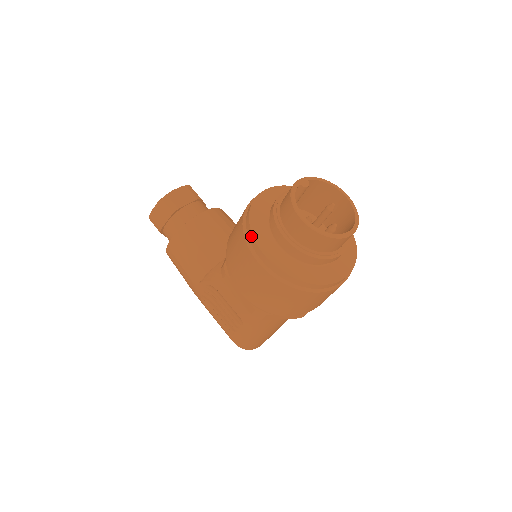
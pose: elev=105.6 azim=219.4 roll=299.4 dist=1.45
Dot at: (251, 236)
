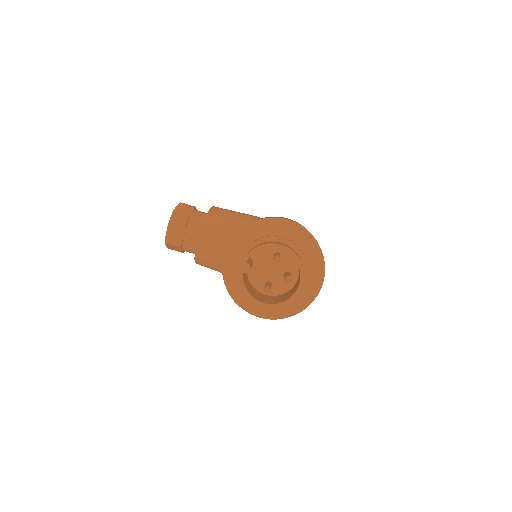
Dot at: (241, 307)
